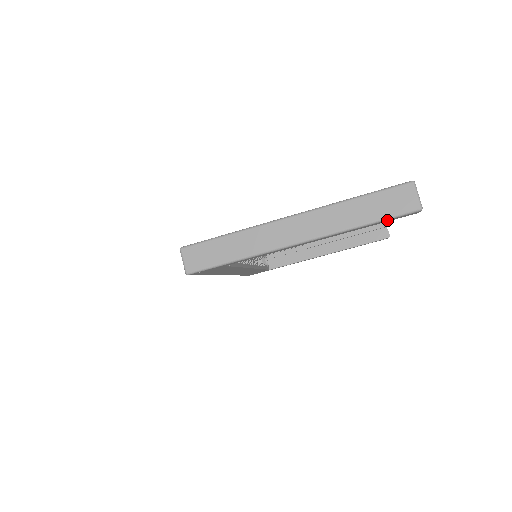
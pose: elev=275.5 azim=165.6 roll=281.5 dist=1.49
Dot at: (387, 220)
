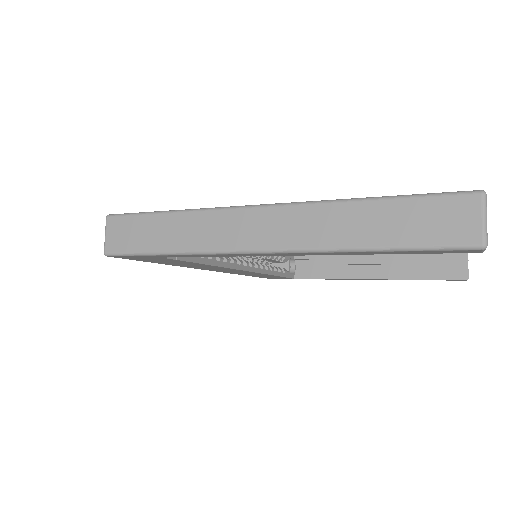
Dot at: (415, 251)
